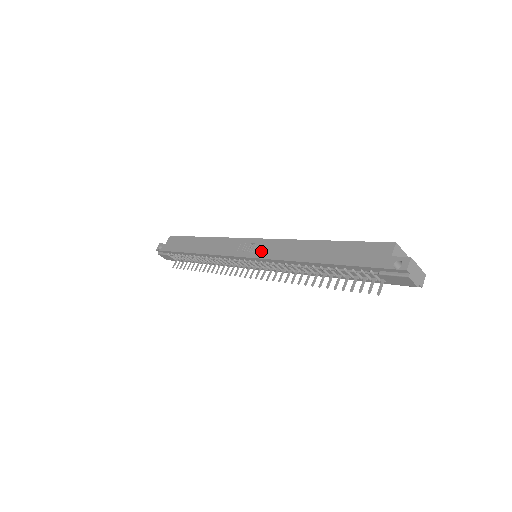
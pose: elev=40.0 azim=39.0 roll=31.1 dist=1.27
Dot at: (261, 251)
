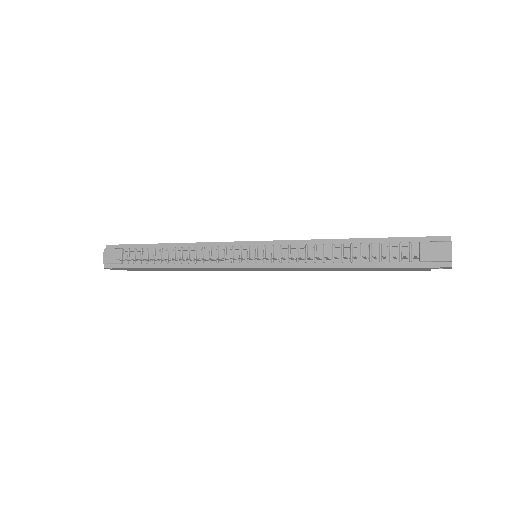
Dot at: occluded
